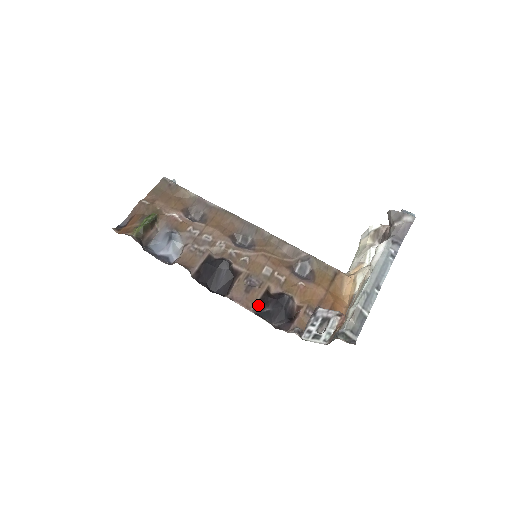
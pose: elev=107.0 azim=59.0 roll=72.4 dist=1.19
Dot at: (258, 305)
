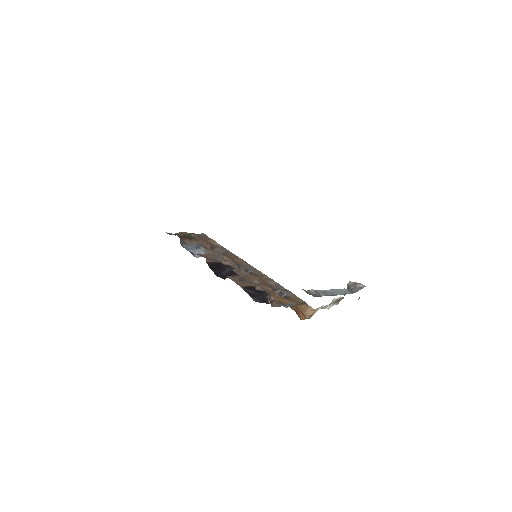
Dot at: (246, 287)
